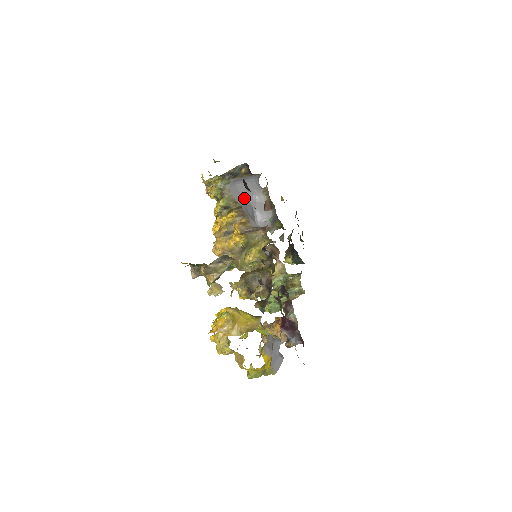
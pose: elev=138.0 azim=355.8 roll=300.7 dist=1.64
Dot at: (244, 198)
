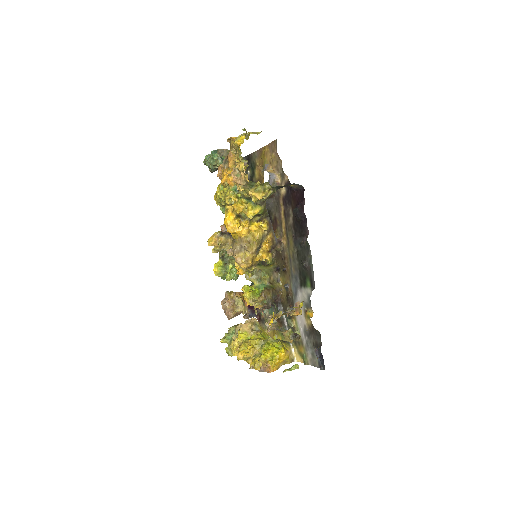
Dot at: occluded
